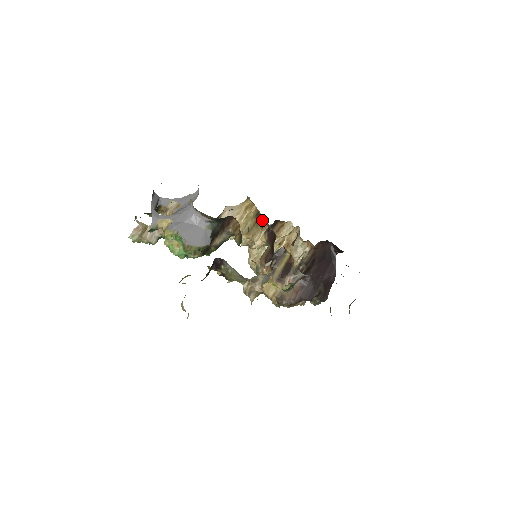
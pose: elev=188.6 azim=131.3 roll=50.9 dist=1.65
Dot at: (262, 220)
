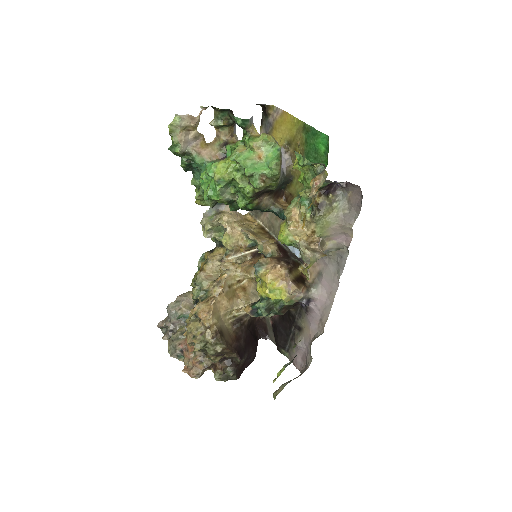
Dot at: (269, 234)
